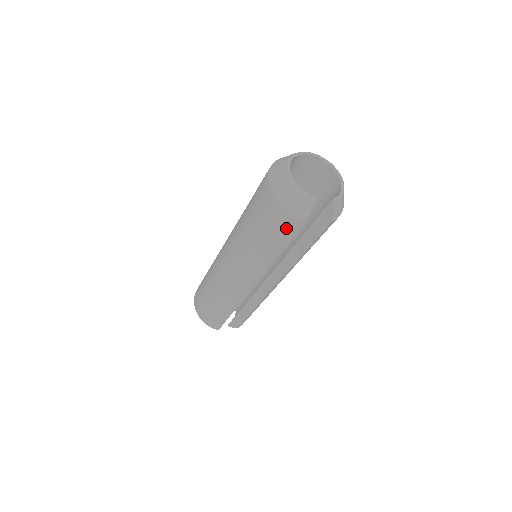
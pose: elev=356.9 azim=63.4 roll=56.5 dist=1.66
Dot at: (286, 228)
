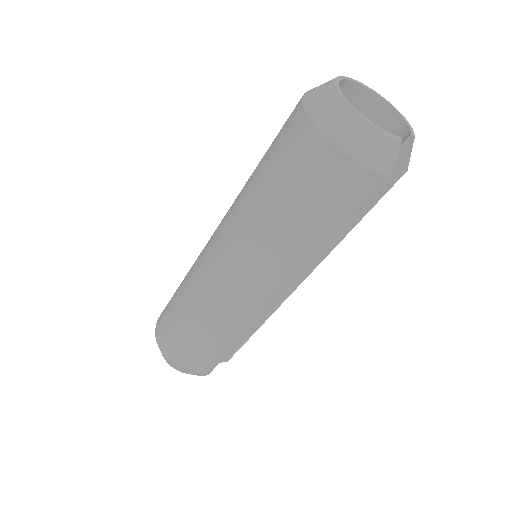
Dot at: (356, 196)
